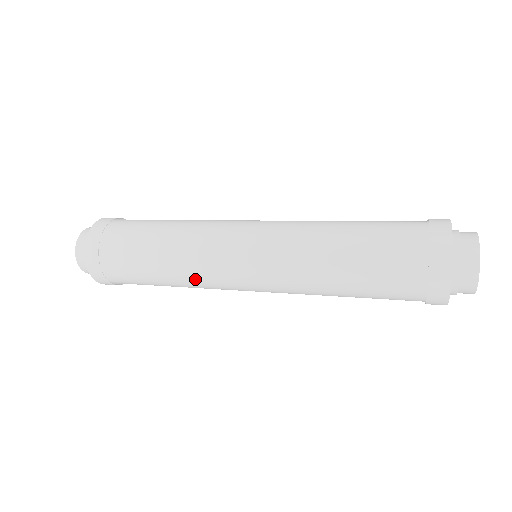
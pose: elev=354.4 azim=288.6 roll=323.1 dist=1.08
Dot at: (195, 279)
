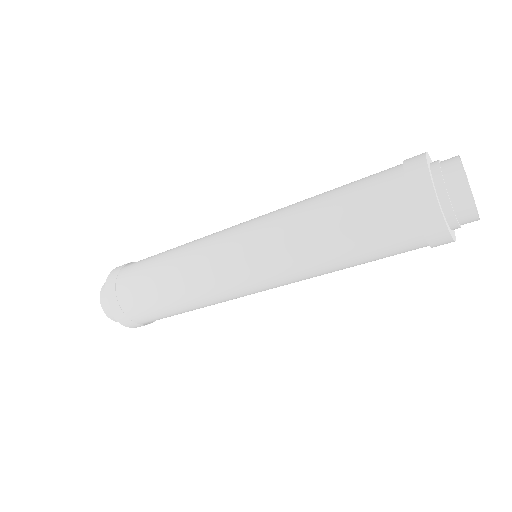
Dot at: (191, 256)
